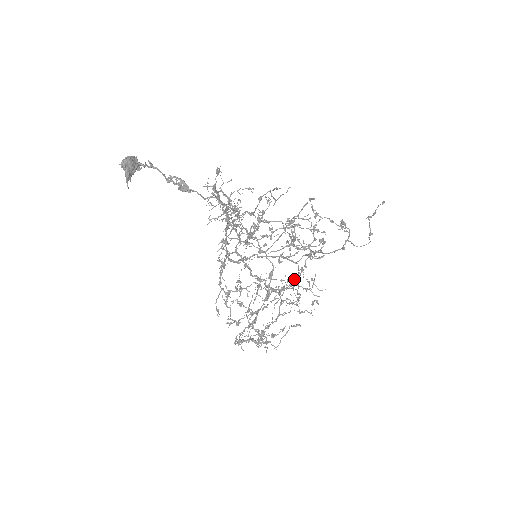
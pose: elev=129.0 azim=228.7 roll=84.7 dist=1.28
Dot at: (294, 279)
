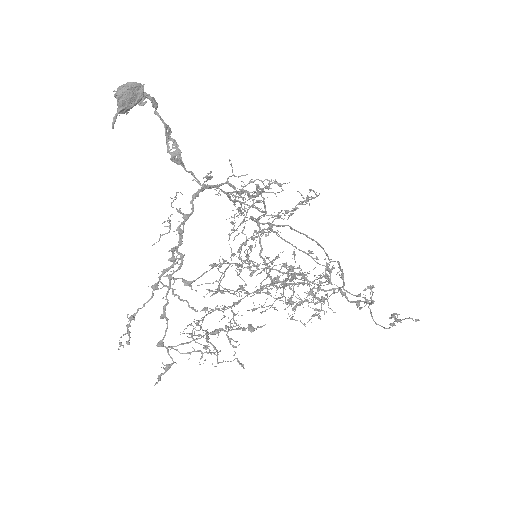
Dot at: occluded
